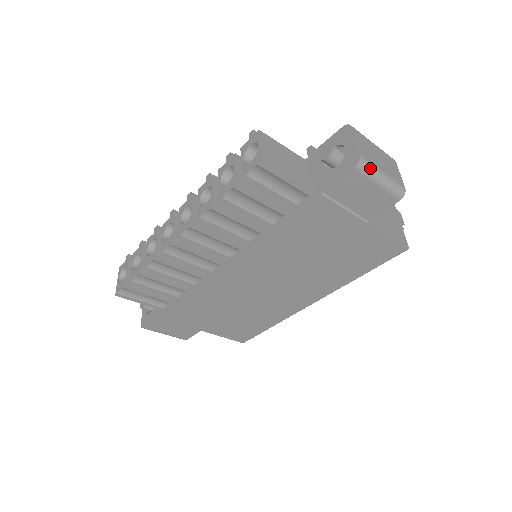
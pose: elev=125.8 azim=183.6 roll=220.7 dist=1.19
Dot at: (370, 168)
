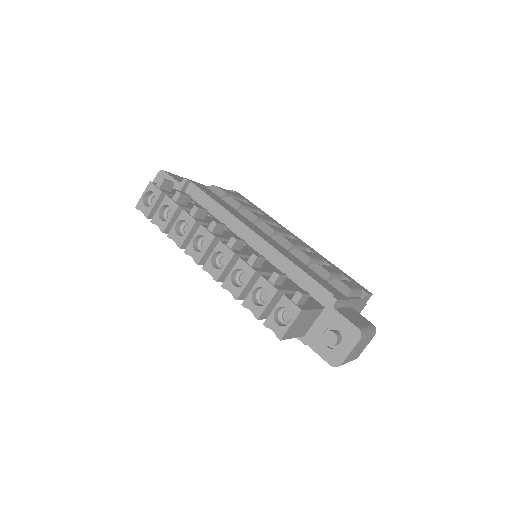
Dot at: occluded
